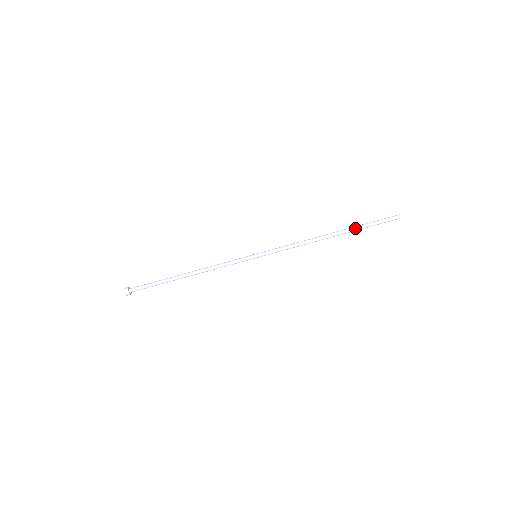
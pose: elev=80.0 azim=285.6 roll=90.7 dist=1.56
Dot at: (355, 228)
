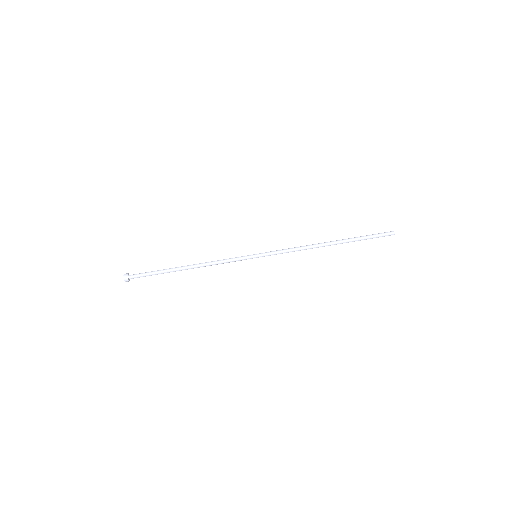
Dot at: (352, 240)
